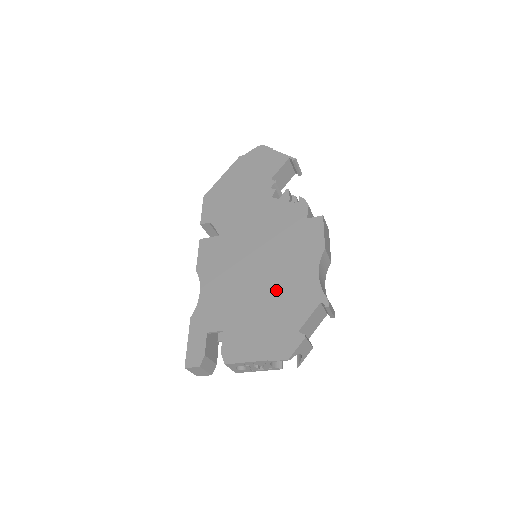
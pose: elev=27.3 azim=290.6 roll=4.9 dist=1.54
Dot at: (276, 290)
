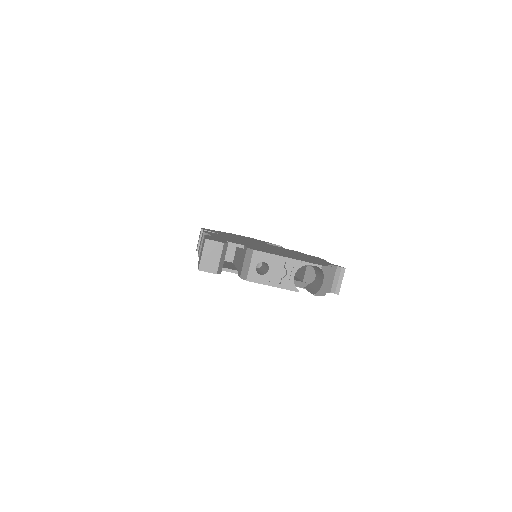
Dot at: (292, 254)
